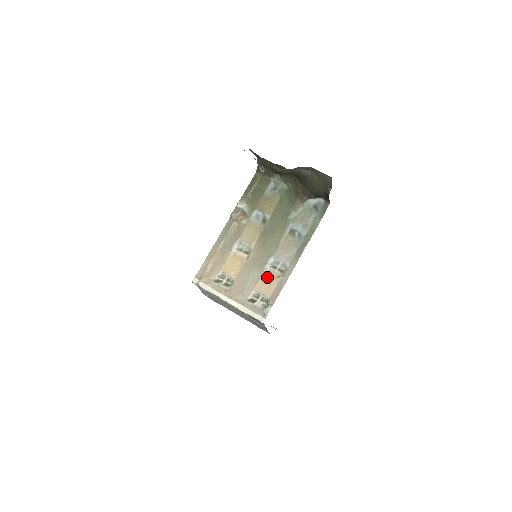
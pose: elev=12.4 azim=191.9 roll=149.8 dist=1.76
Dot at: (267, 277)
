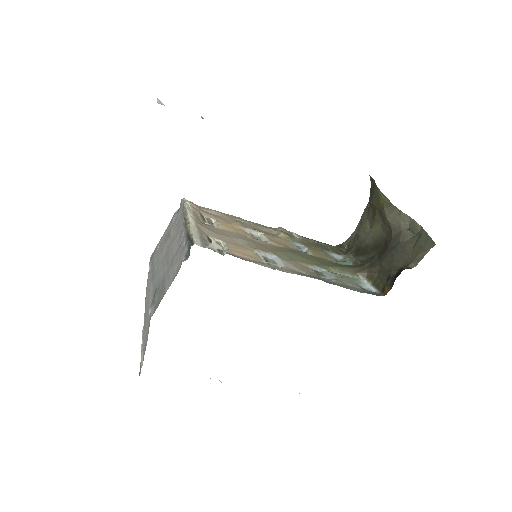
Dot at: (251, 252)
